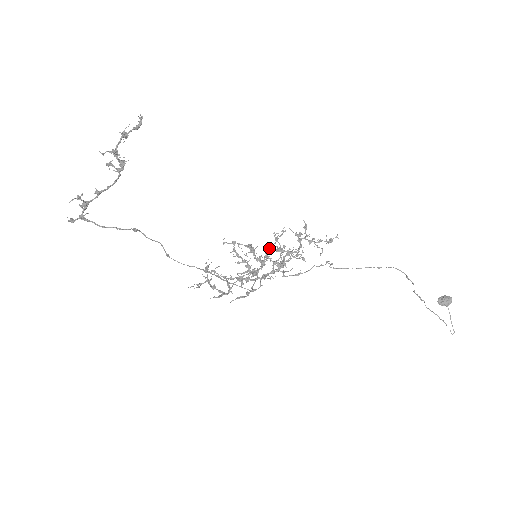
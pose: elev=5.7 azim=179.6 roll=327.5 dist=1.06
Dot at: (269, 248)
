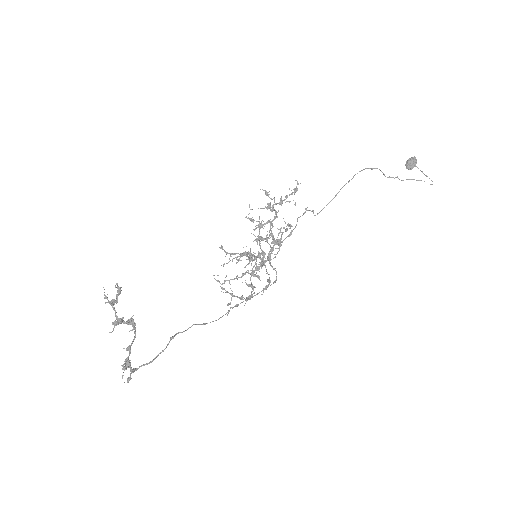
Dot at: (258, 239)
